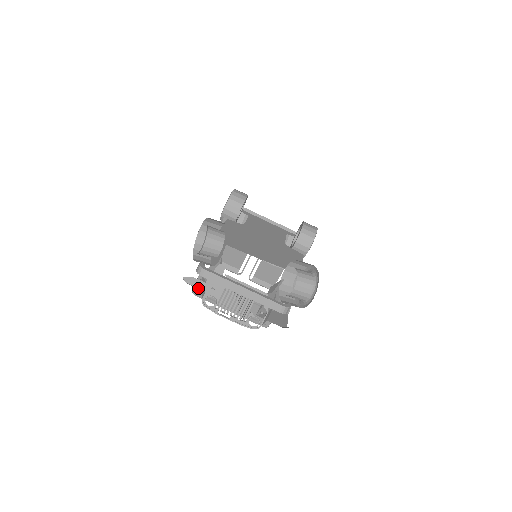
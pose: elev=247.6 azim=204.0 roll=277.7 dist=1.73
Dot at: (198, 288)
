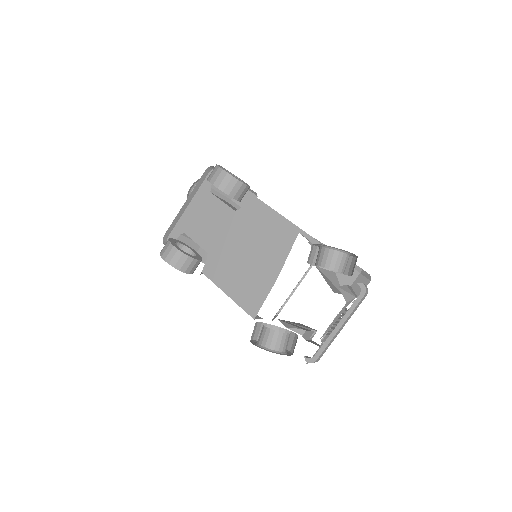
Dot at: occluded
